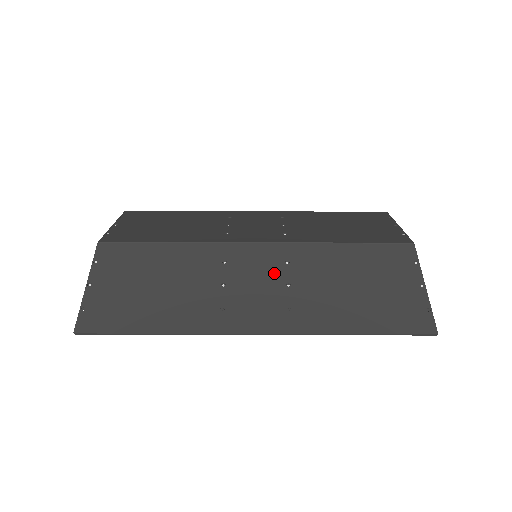
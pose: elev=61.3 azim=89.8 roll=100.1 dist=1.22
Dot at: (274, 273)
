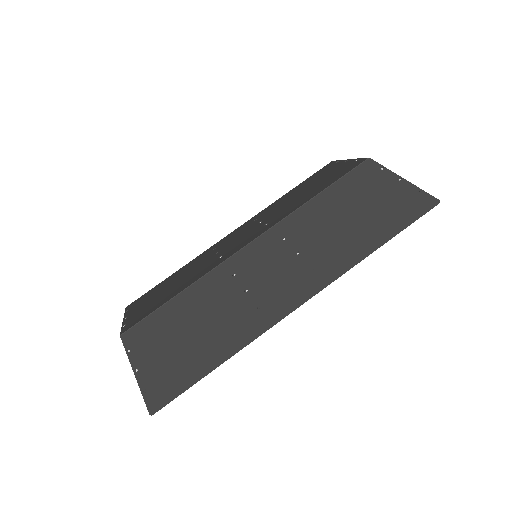
Dot at: (279, 253)
